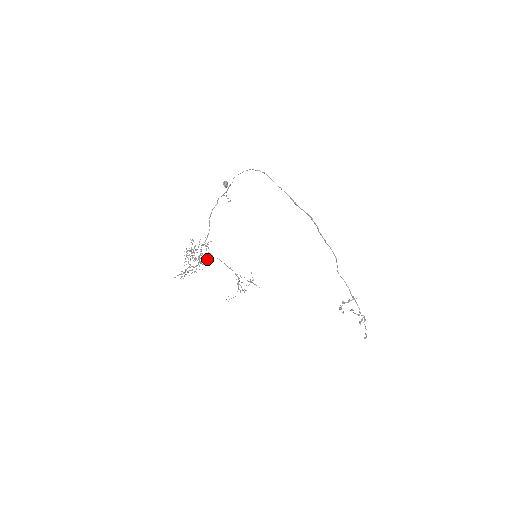
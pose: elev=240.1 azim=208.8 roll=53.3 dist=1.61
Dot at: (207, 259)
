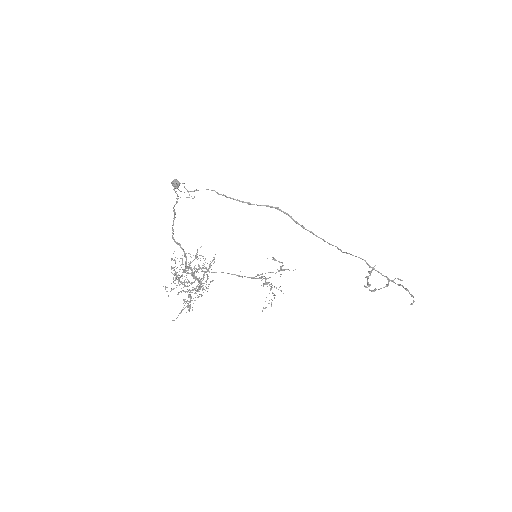
Dot at: occluded
